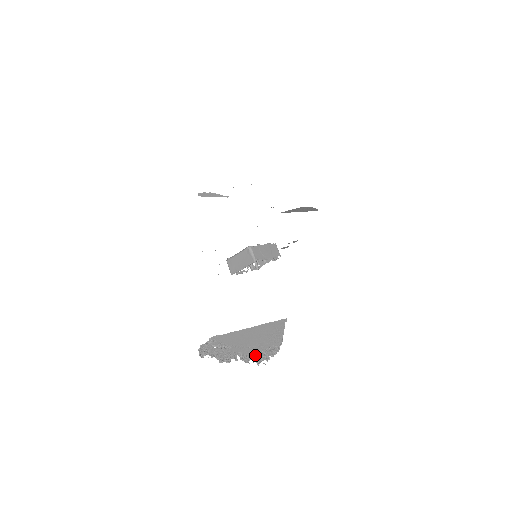
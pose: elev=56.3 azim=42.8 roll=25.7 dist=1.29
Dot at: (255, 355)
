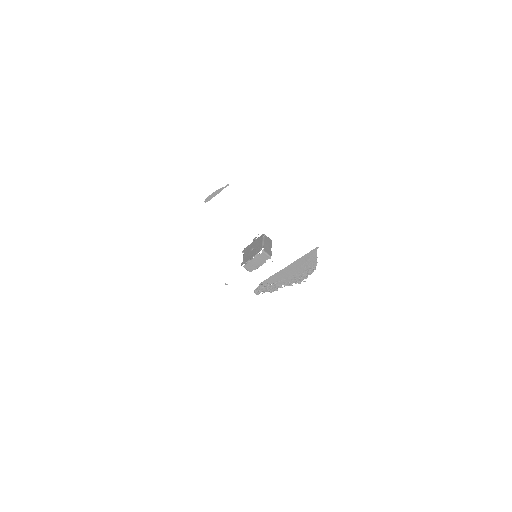
Dot at: (295, 280)
